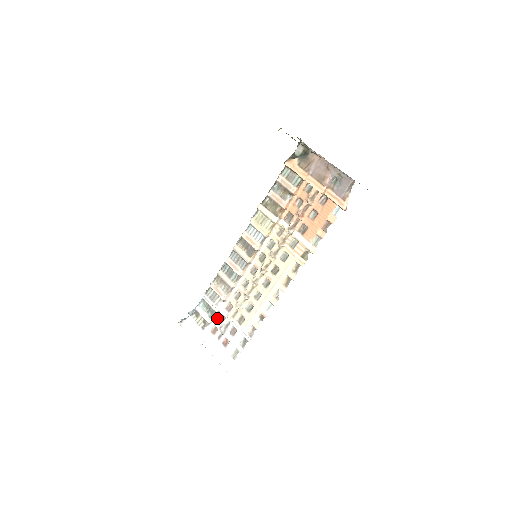
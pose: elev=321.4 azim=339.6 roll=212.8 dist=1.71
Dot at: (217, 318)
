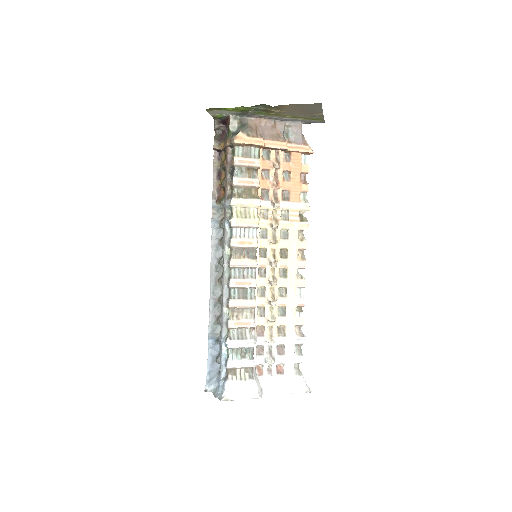
Dot at: (255, 355)
